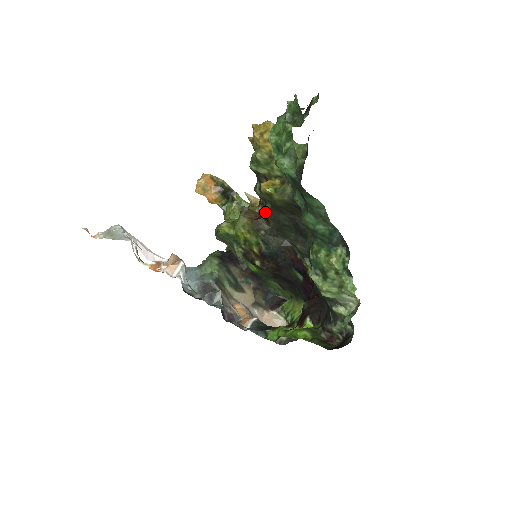
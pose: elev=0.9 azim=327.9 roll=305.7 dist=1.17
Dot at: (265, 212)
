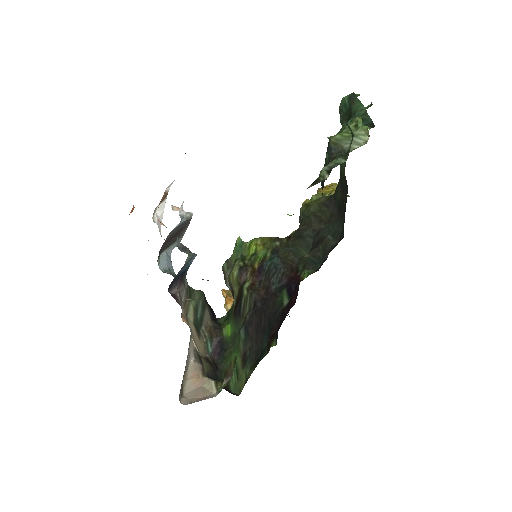
Dot at: (291, 233)
